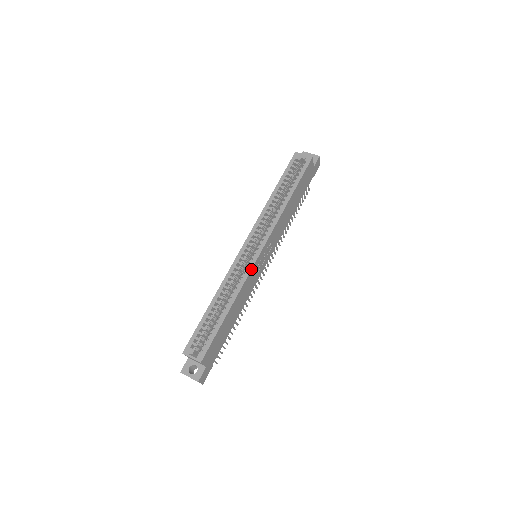
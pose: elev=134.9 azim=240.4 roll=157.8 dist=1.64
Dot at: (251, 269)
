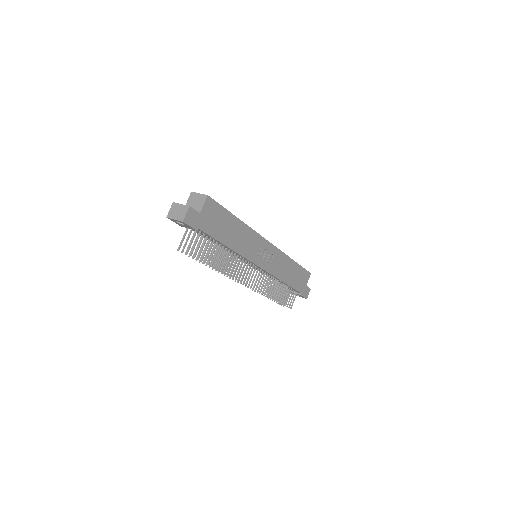
Dot at: occluded
